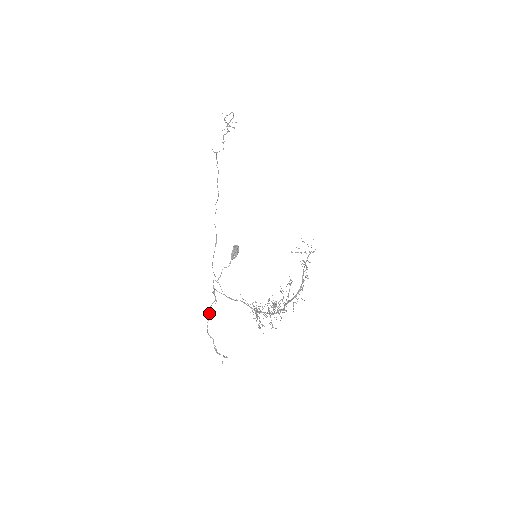
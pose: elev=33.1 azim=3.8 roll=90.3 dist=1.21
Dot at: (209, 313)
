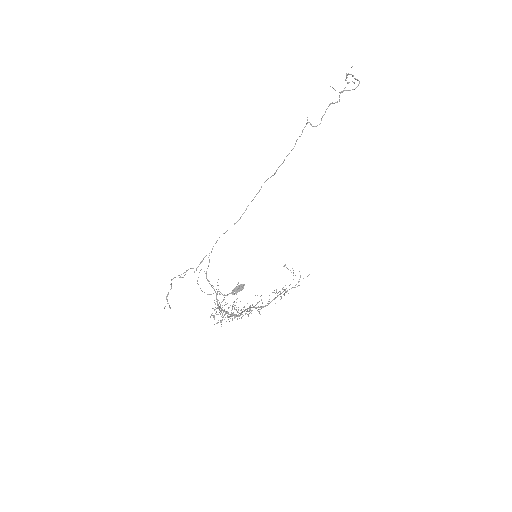
Dot at: (184, 272)
